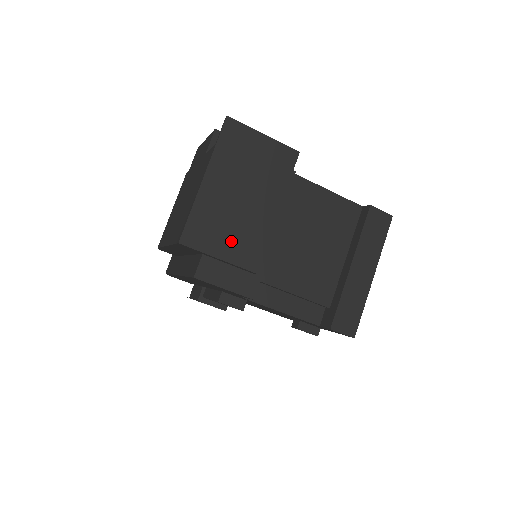
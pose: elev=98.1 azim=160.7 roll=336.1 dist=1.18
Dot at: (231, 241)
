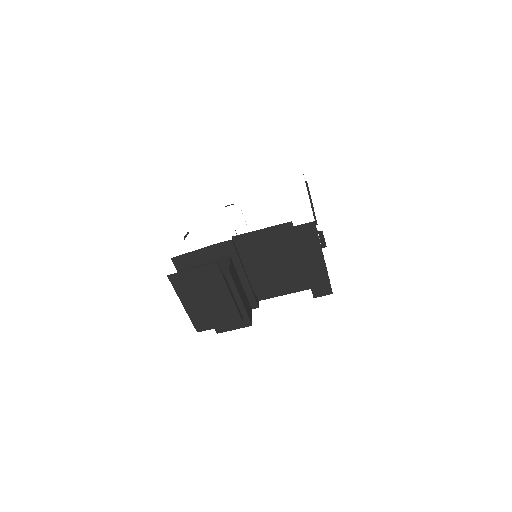
Dot at: (219, 318)
